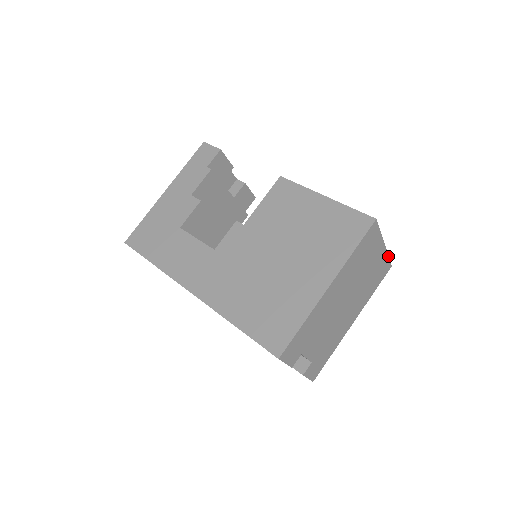
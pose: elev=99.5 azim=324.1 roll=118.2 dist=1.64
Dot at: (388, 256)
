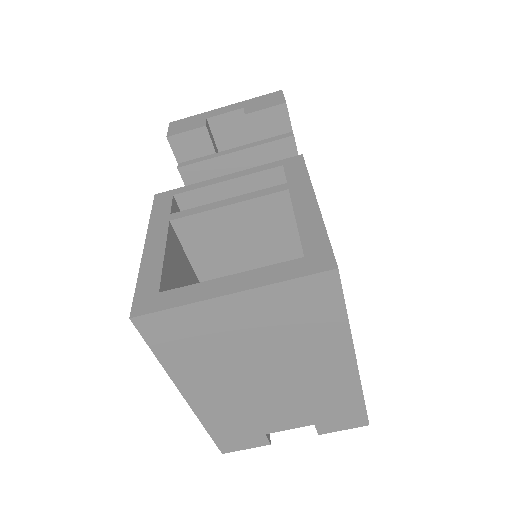
Dot at: (284, 281)
